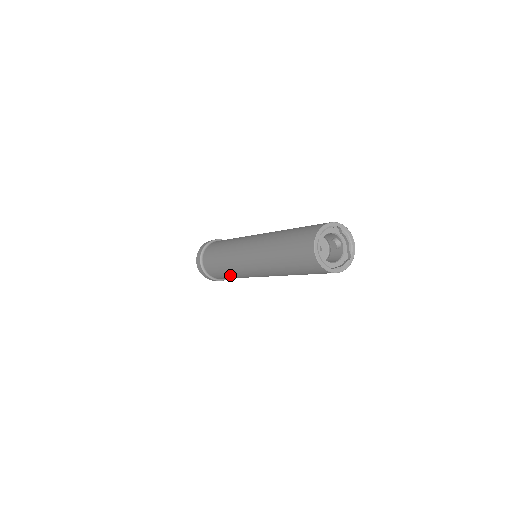
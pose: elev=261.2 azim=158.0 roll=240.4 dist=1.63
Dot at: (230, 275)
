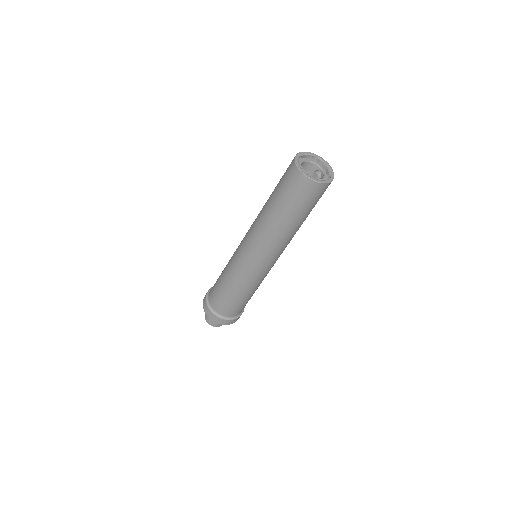
Dot at: (234, 289)
